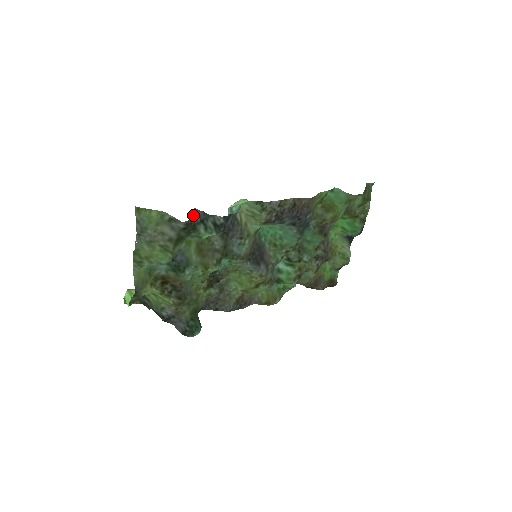
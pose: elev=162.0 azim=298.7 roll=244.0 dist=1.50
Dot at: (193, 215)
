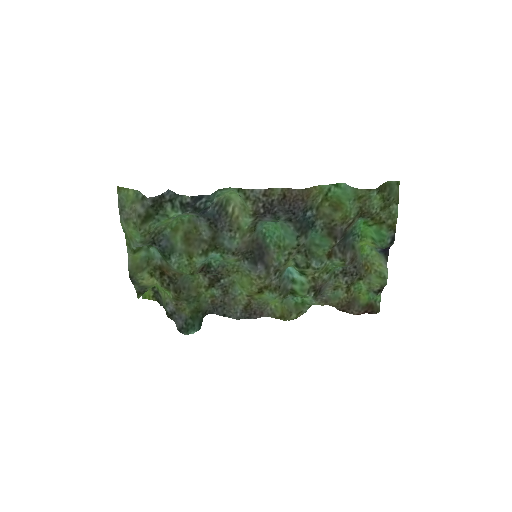
Dot at: (163, 194)
